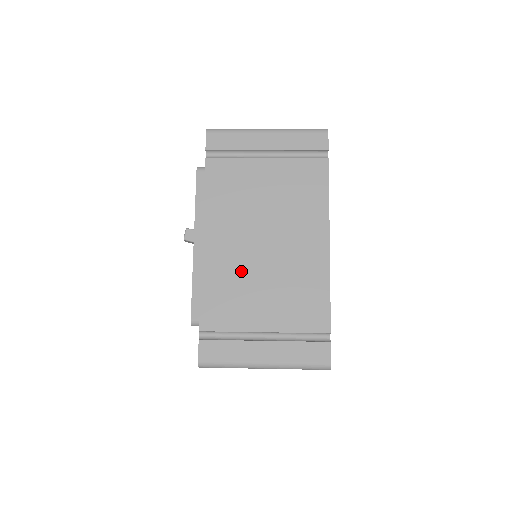
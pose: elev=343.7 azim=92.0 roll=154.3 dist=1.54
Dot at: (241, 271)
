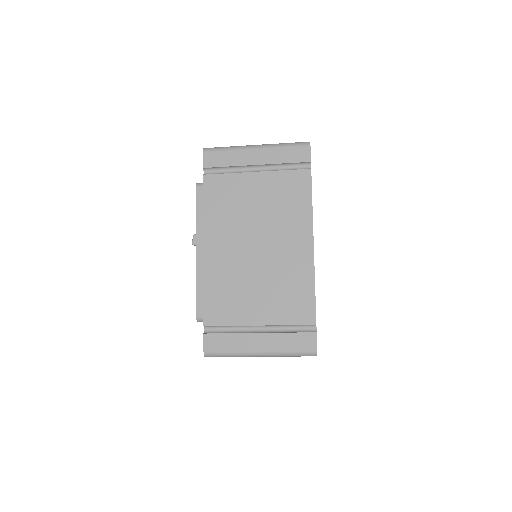
Dot at: (237, 273)
